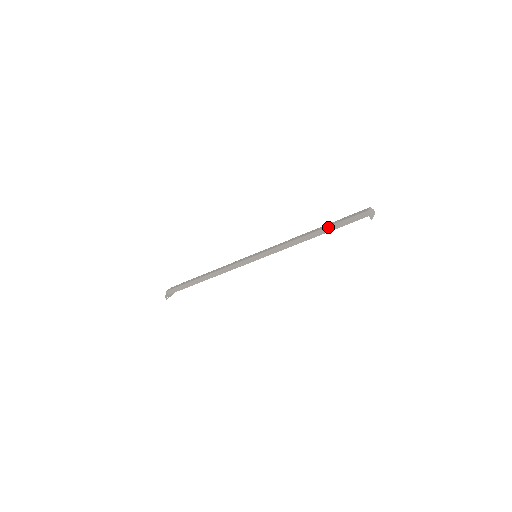
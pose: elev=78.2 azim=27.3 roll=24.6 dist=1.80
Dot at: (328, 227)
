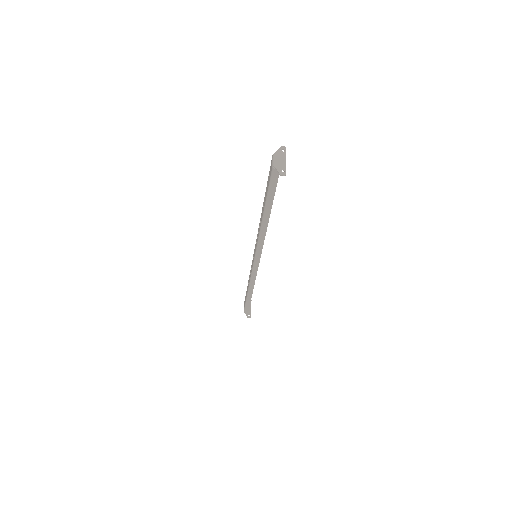
Dot at: (266, 205)
